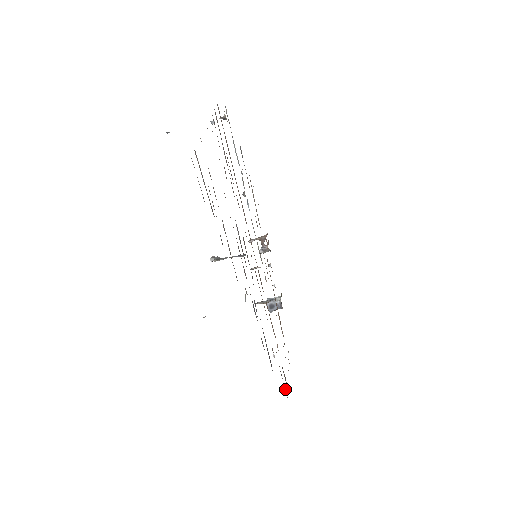
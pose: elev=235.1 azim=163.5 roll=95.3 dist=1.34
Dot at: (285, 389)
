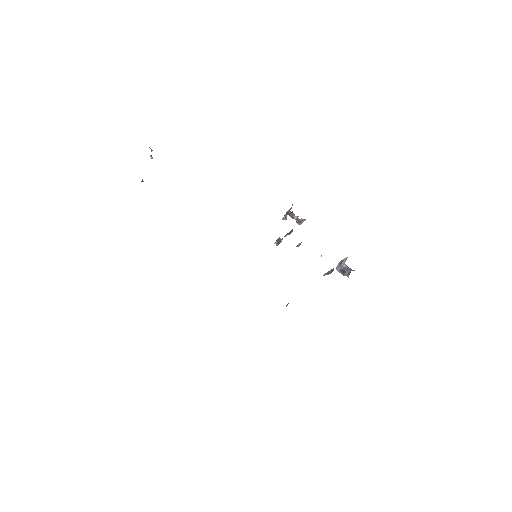
Dot at: occluded
